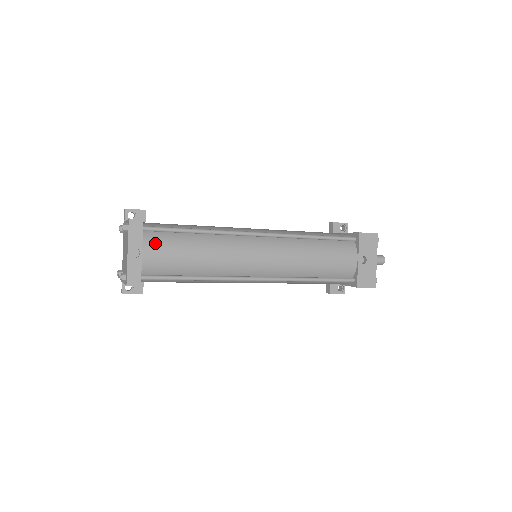
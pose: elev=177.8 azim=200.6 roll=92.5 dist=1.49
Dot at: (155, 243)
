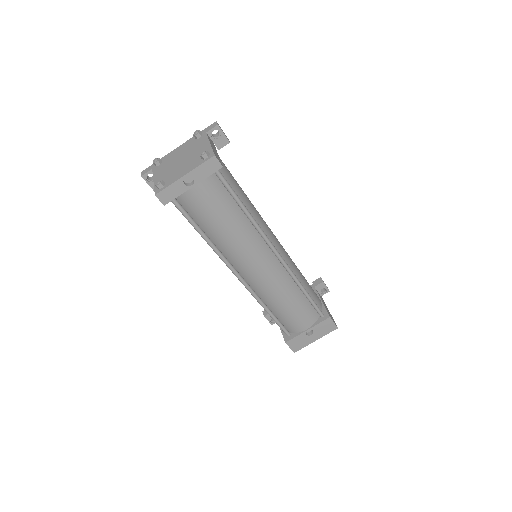
Dot at: (210, 189)
